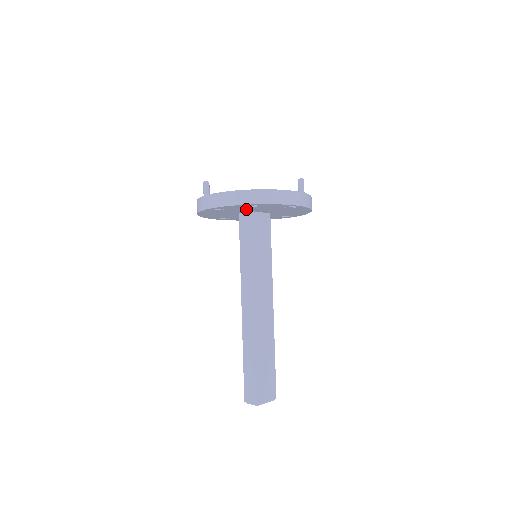
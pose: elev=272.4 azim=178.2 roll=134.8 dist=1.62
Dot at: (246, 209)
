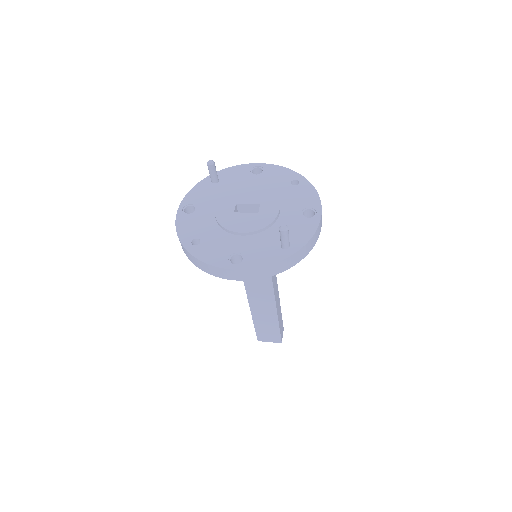
Dot at: occluded
